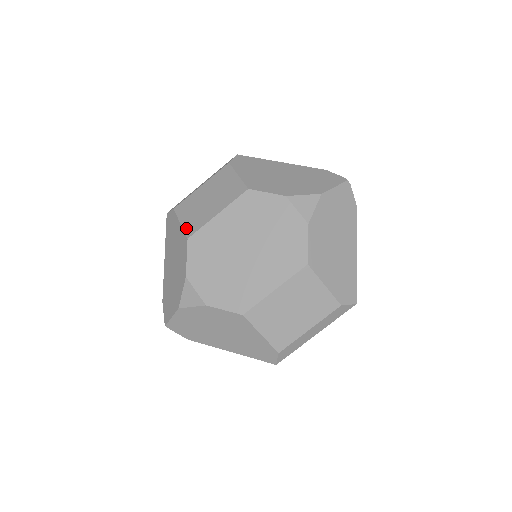
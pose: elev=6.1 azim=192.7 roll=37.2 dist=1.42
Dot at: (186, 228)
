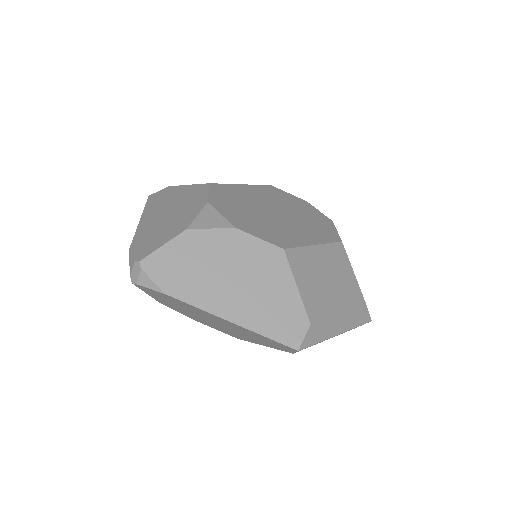
Dot at: occluded
